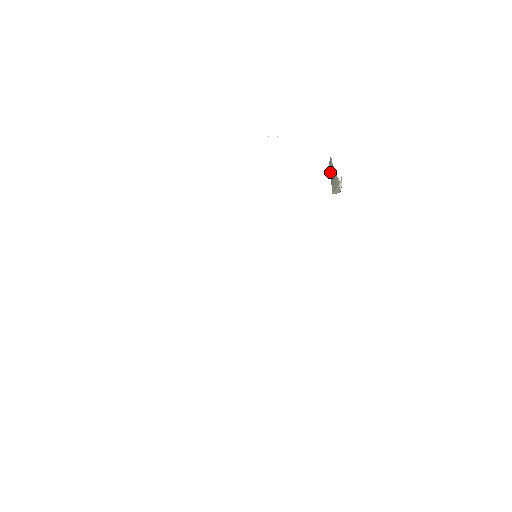
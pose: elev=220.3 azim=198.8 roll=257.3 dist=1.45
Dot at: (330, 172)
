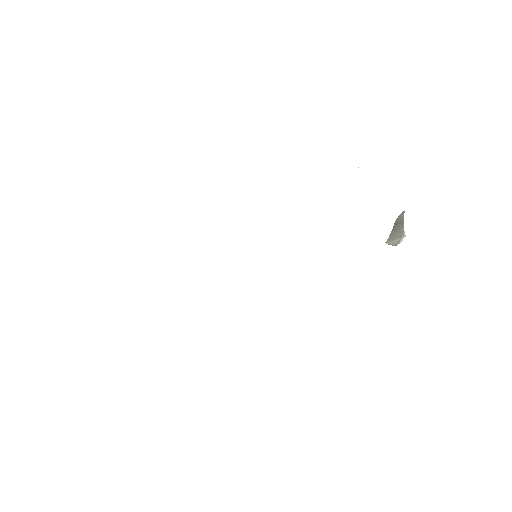
Dot at: (396, 223)
